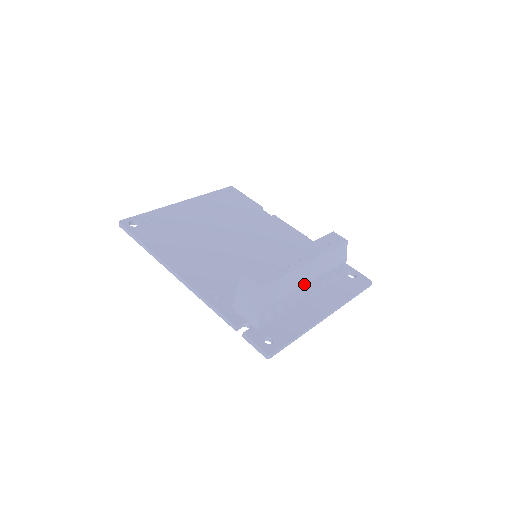
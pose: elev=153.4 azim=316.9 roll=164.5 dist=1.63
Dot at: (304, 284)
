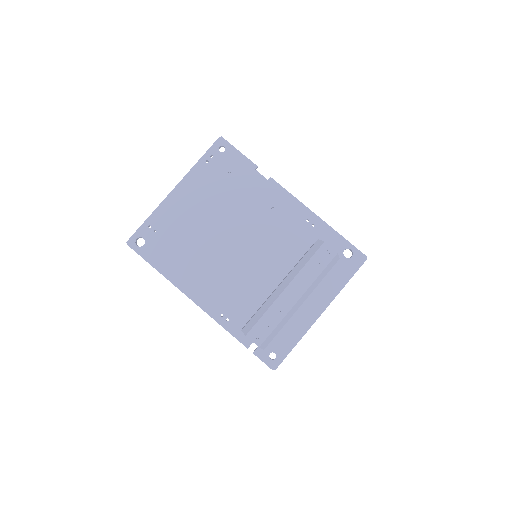
Dot at: (297, 309)
